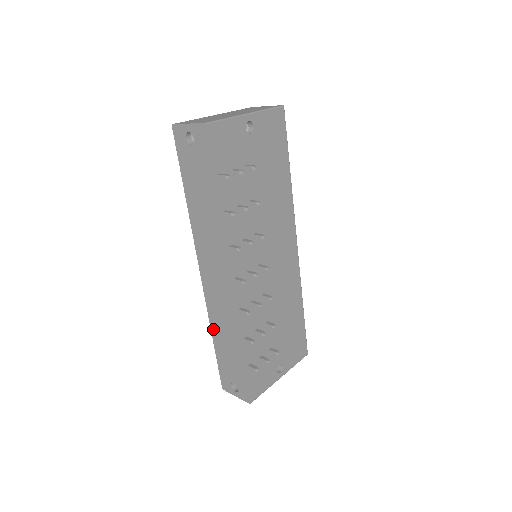
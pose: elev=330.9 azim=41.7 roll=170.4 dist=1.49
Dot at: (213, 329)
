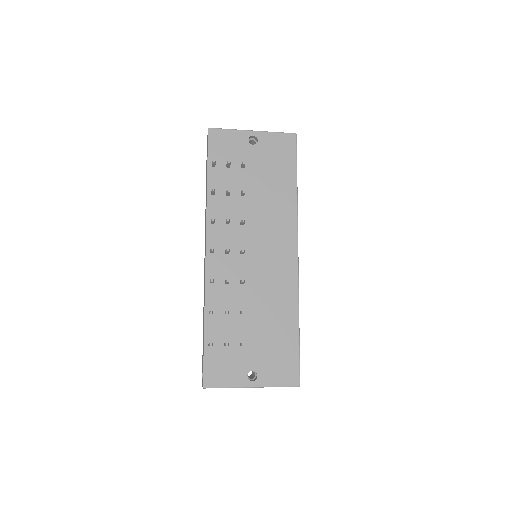
Dot at: (203, 312)
